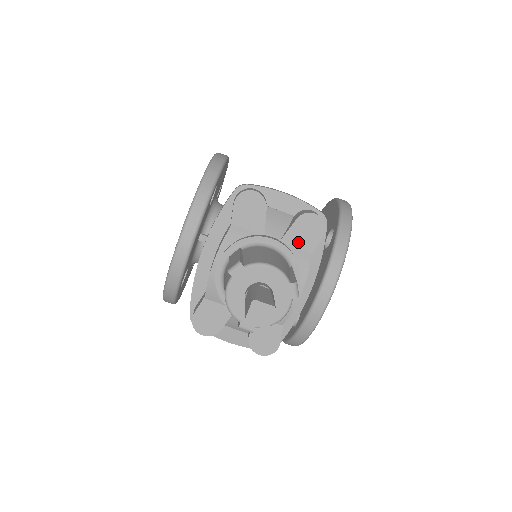
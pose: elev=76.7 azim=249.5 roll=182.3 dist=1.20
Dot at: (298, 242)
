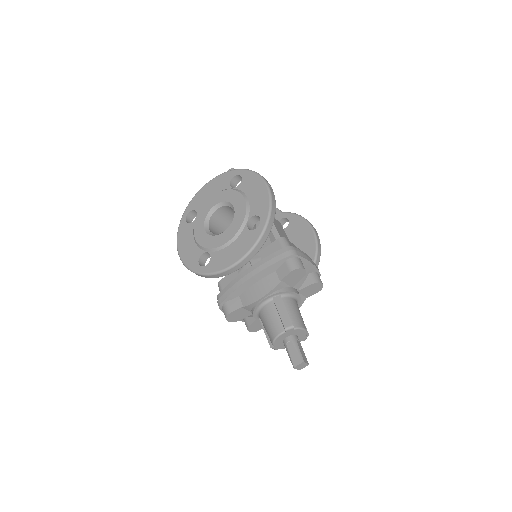
Dot at: (305, 293)
